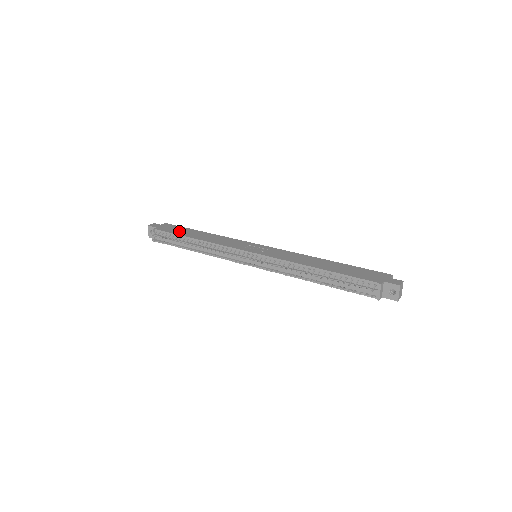
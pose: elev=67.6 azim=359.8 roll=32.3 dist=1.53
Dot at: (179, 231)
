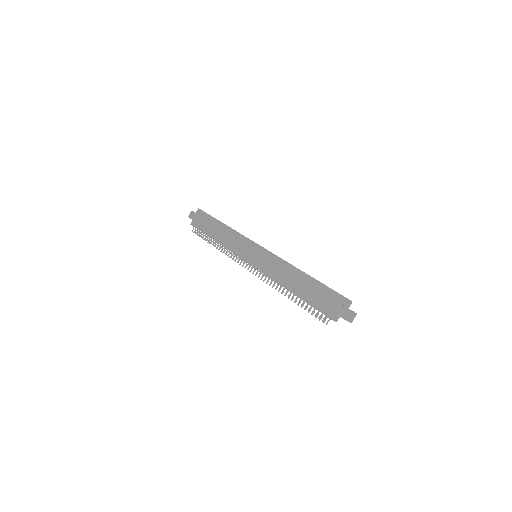
Dot at: (206, 225)
